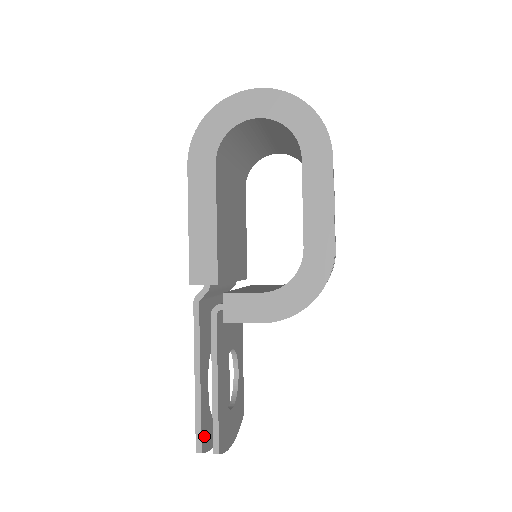
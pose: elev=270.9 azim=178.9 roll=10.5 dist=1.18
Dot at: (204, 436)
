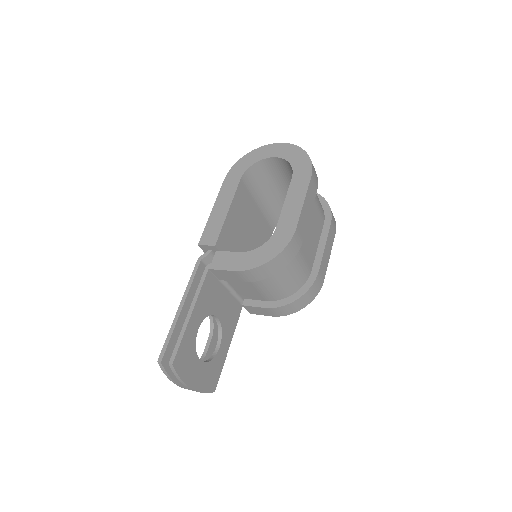
Dot at: (169, 355)
